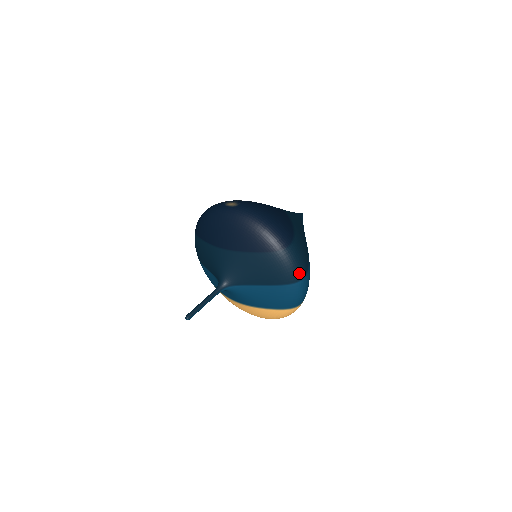
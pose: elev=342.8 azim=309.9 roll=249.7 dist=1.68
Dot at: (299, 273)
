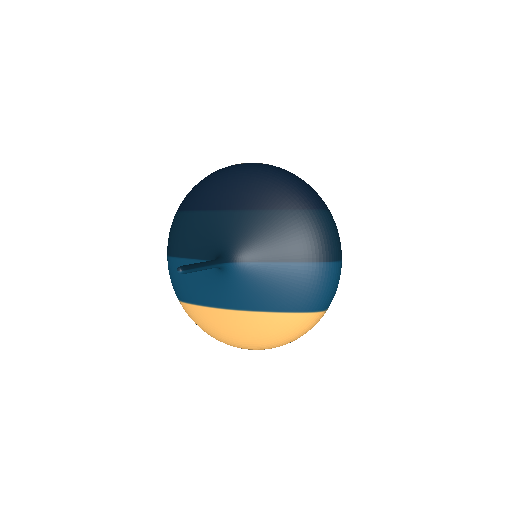
Dot at: (338, 249)
